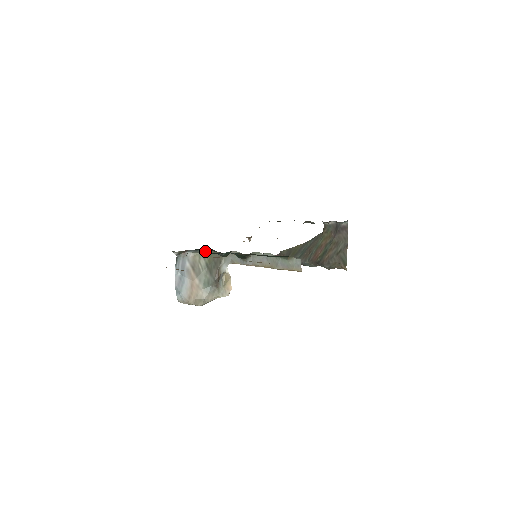
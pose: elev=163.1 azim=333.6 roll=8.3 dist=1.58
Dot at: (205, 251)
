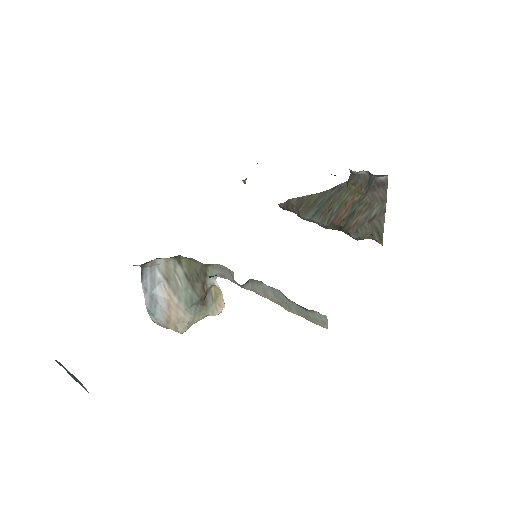
Dot at: occluded
